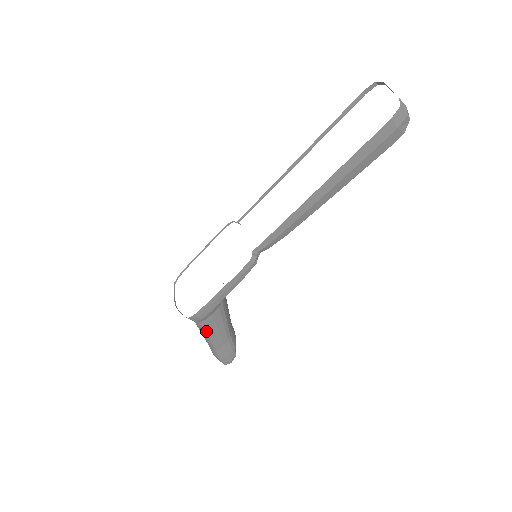
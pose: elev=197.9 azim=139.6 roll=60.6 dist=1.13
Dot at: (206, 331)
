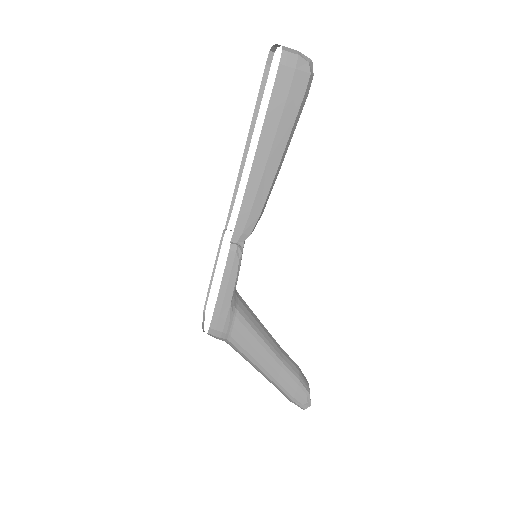
Dot at: (244, 354)
